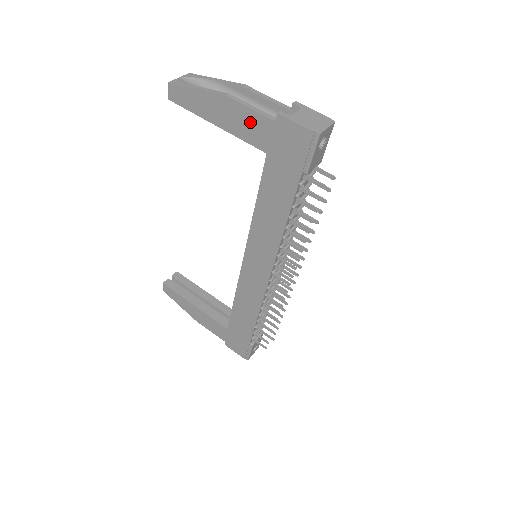
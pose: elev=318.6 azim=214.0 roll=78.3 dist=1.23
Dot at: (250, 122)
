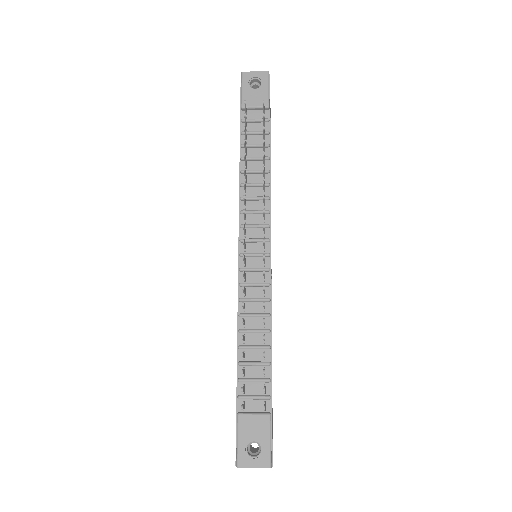
Dot at: occluded
